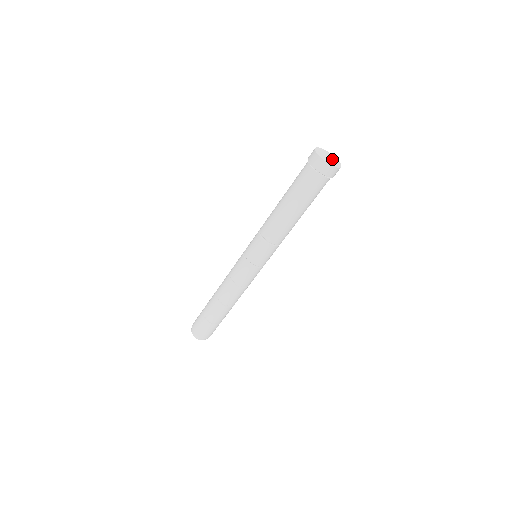
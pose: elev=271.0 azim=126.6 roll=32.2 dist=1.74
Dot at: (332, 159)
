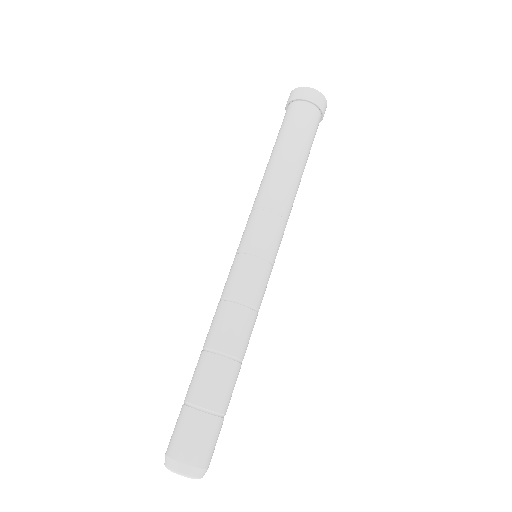
Dot at: occluded
